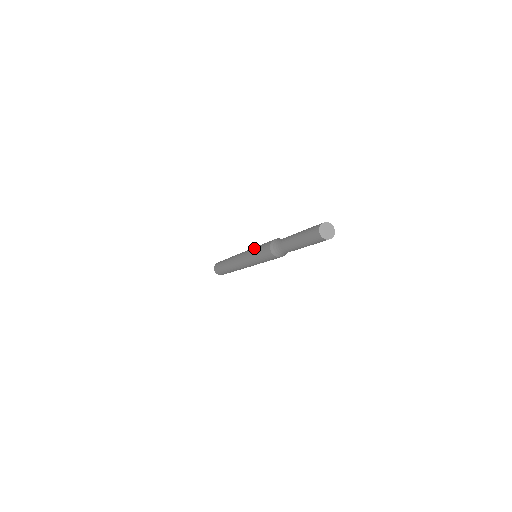
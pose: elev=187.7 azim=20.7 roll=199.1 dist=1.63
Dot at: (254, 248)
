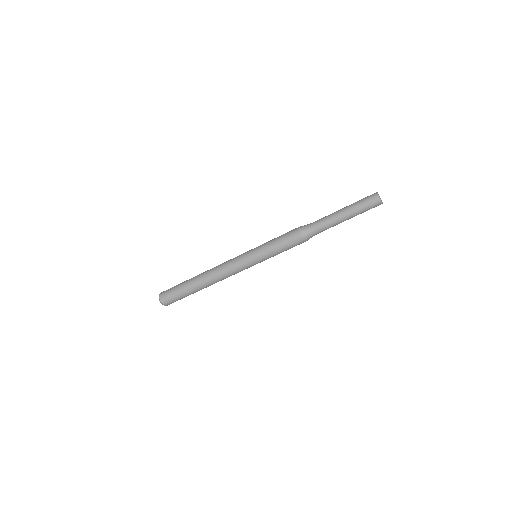
Dot at: occluded
